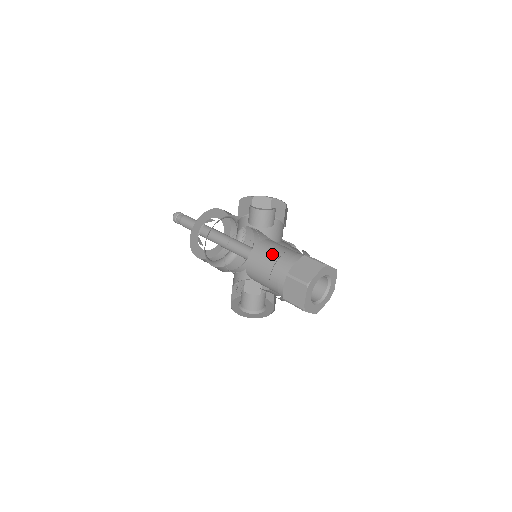
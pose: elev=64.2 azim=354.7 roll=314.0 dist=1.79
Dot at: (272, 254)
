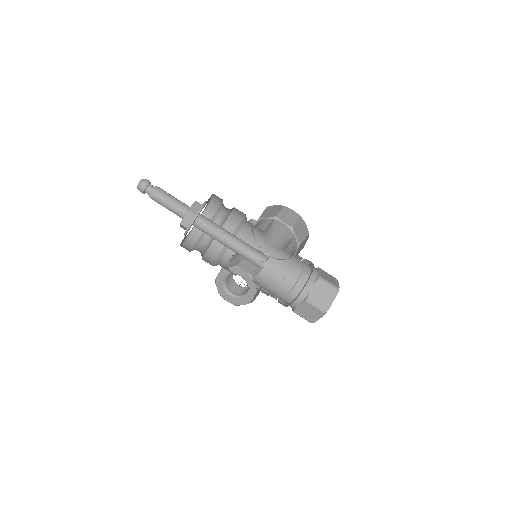
Dot at: (287, 273)
